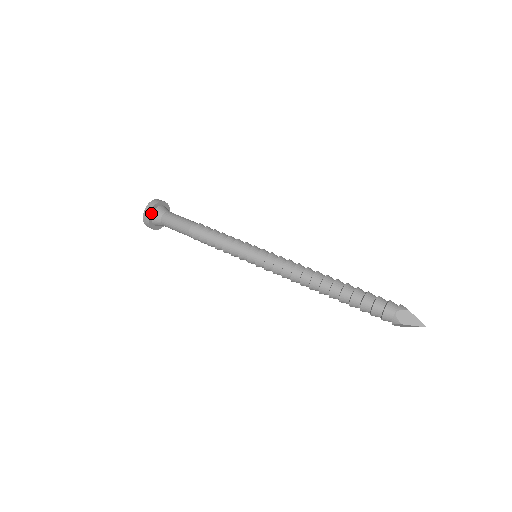
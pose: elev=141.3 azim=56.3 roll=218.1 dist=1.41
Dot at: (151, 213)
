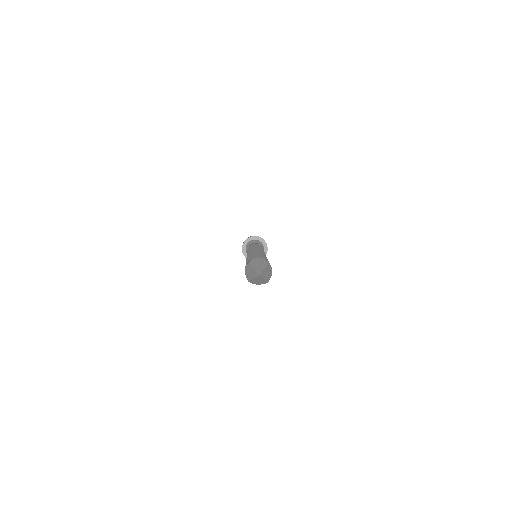
Dot at: (244, 251)
